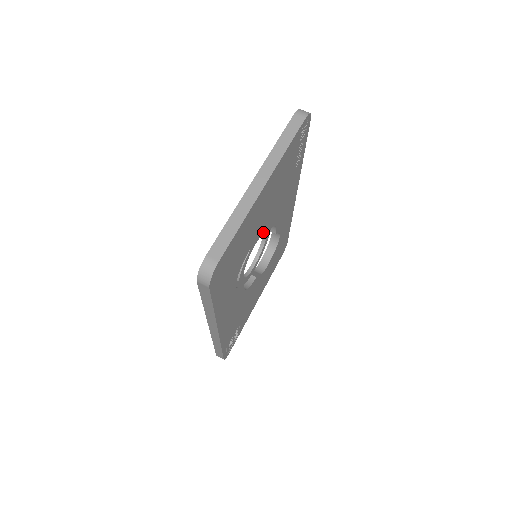
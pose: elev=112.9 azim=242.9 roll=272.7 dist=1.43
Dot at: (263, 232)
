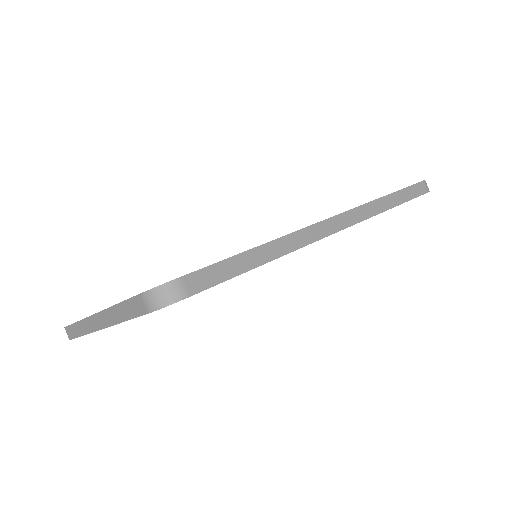
Dot at: occluded
